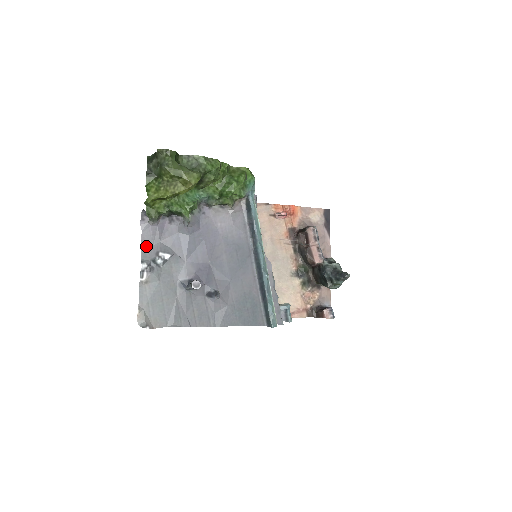
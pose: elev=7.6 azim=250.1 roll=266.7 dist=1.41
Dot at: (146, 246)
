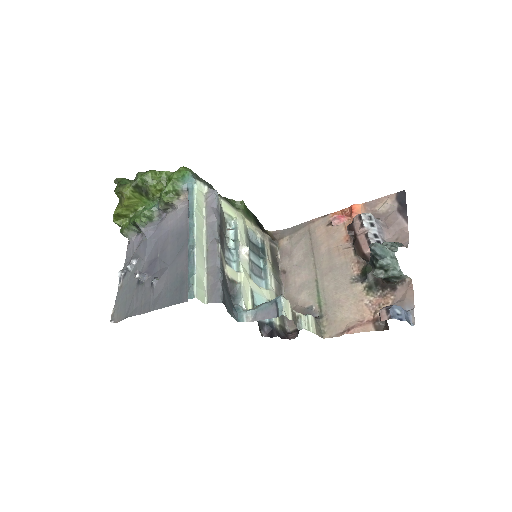
Dot at: (128, 260)
